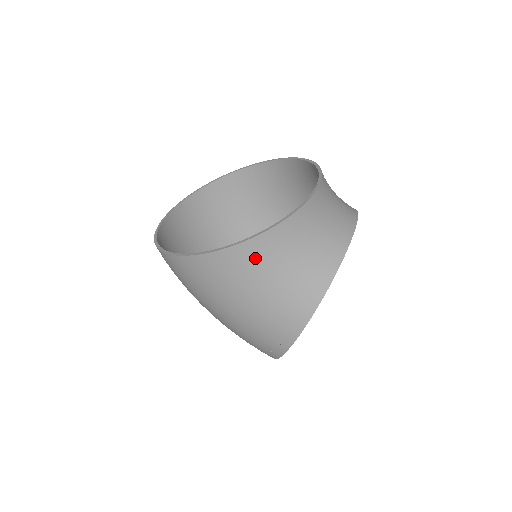
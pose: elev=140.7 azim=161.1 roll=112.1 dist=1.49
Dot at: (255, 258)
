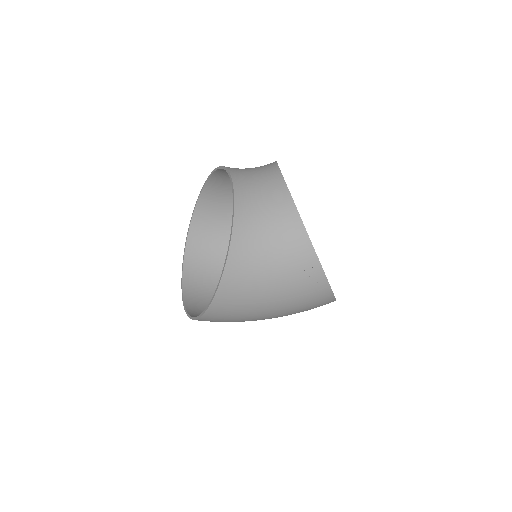
Dot at: (244, 263)
